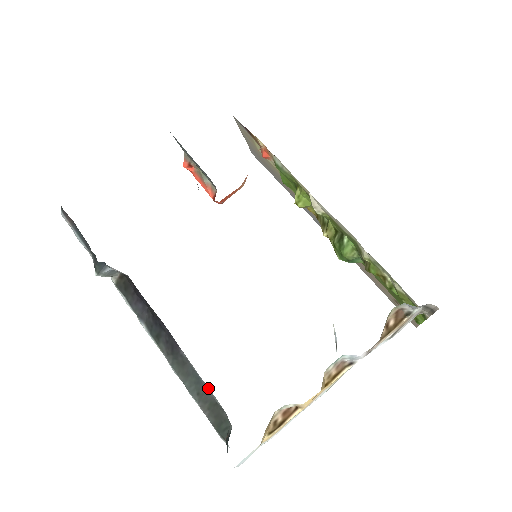
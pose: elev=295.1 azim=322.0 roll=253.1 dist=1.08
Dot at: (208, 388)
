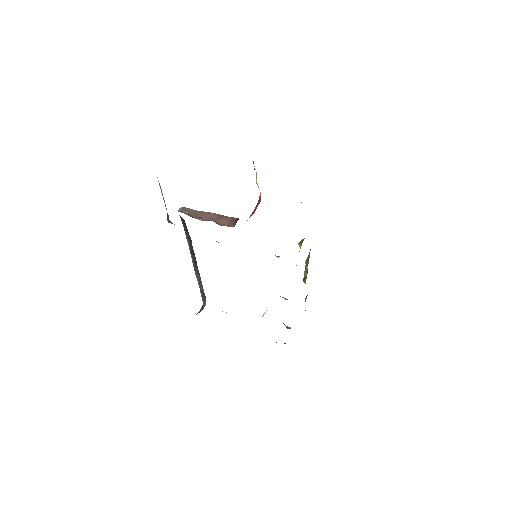
Dot at: occluded
